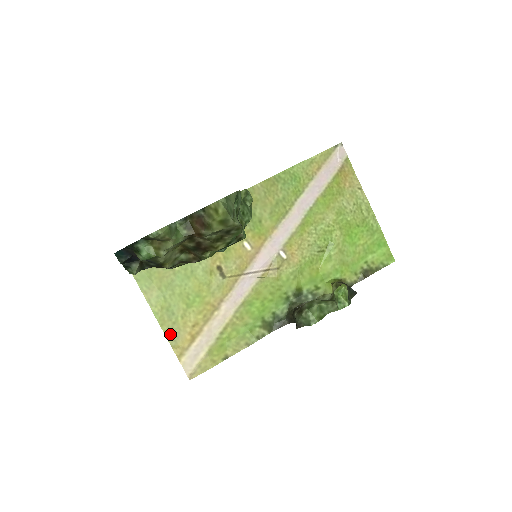
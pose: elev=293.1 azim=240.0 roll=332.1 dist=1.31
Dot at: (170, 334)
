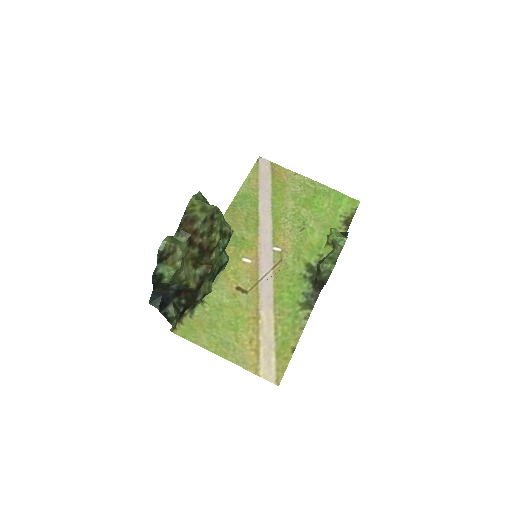
Dot at: (237, 360)
